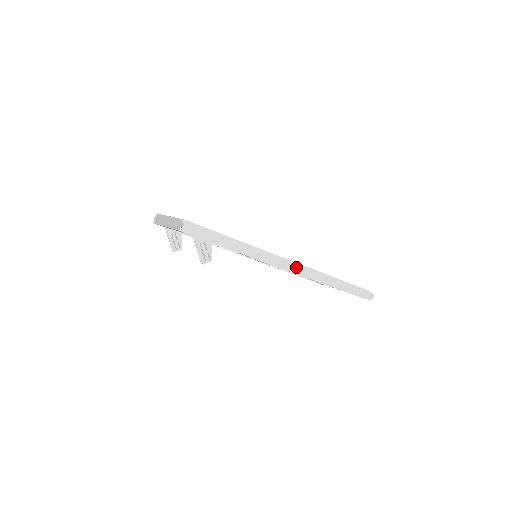
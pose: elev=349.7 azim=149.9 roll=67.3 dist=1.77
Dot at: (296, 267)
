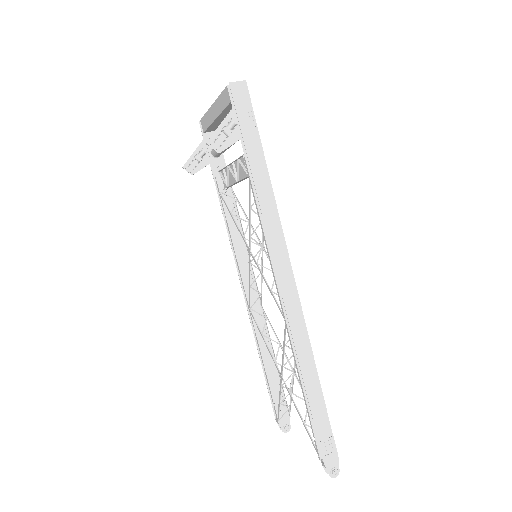
Dot at: (292, 295)
